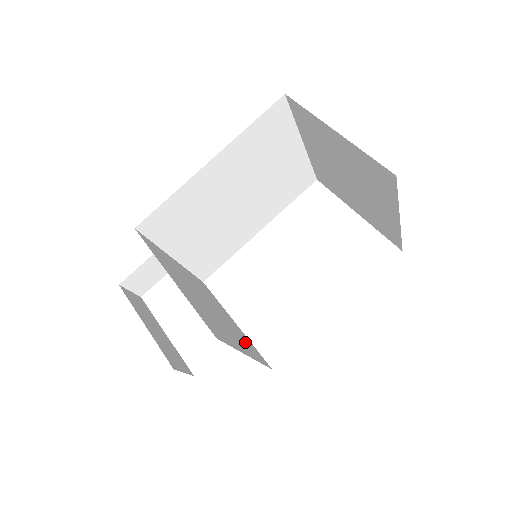
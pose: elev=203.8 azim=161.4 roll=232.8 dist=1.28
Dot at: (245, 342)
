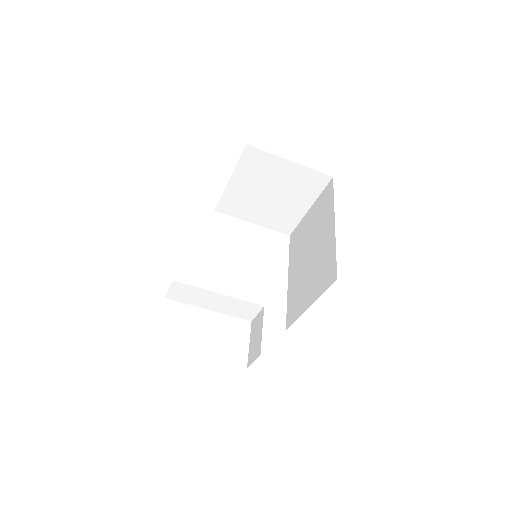
Dot at: occluded
